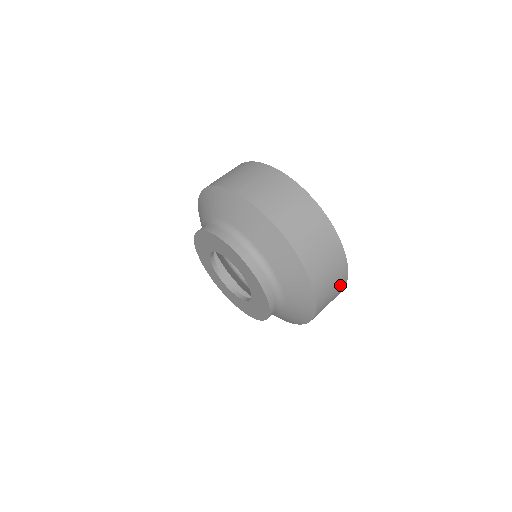
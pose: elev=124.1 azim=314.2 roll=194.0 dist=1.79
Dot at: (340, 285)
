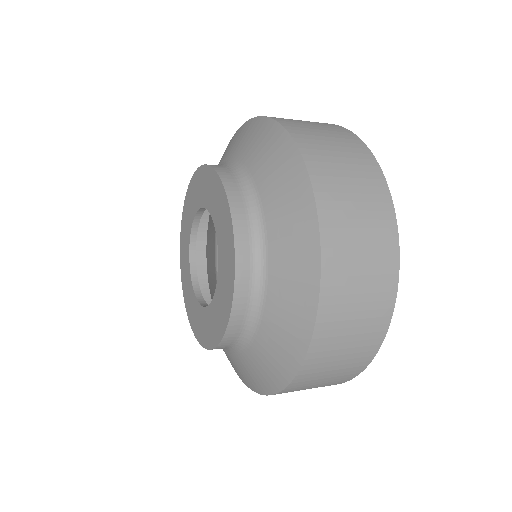
Dot at: (361, 163)
